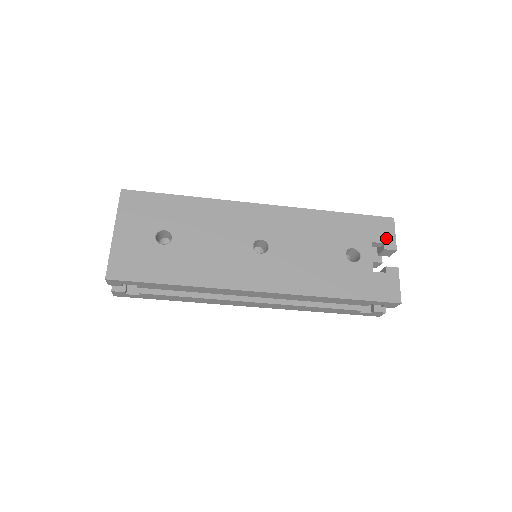
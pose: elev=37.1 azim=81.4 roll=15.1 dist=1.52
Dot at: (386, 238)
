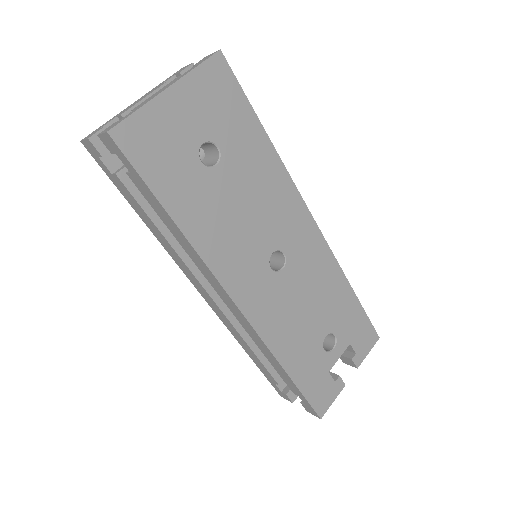
Dot at: (361, 350)
